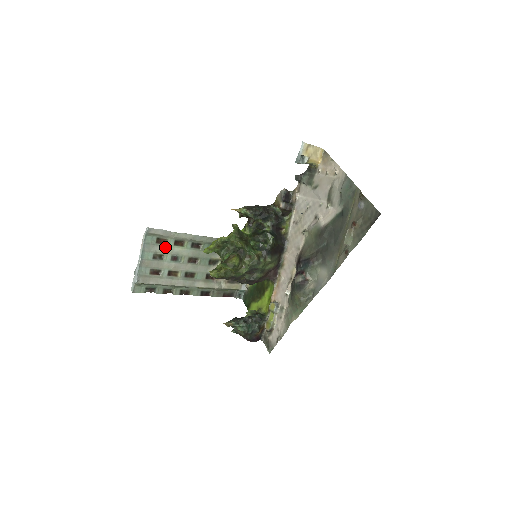
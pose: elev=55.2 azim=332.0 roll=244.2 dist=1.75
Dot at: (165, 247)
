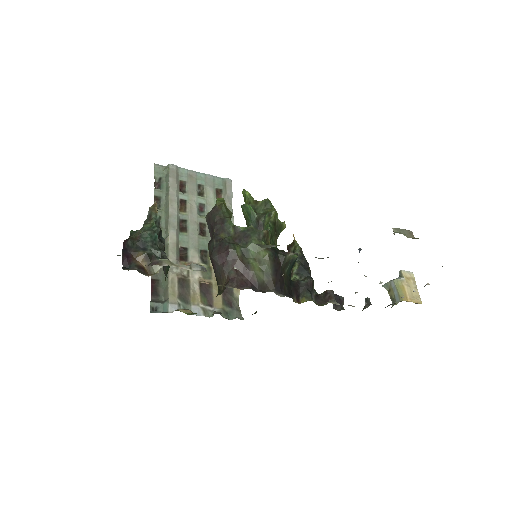
Dot at: (213, 198)
